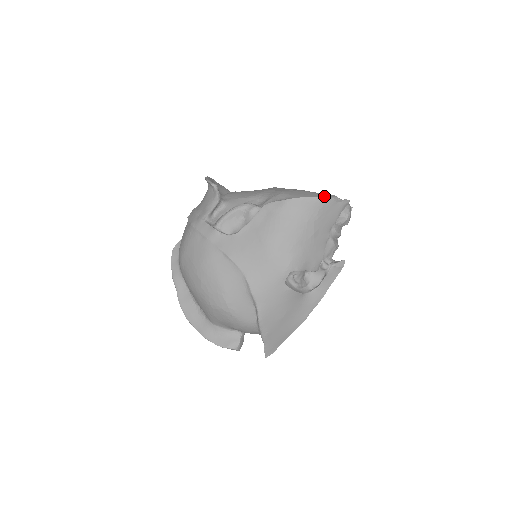
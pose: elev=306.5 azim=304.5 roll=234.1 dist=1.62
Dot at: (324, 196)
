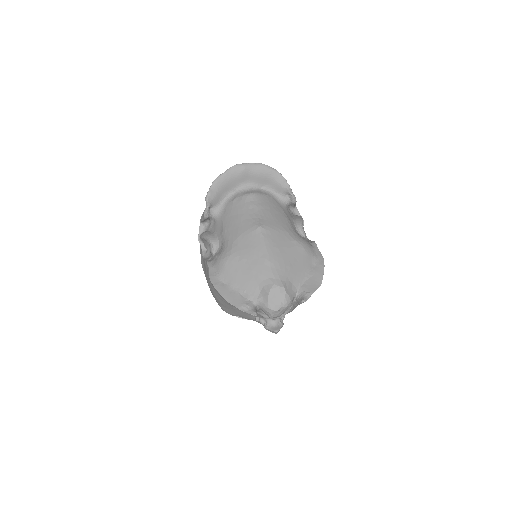
Dot at: (260, 285)
